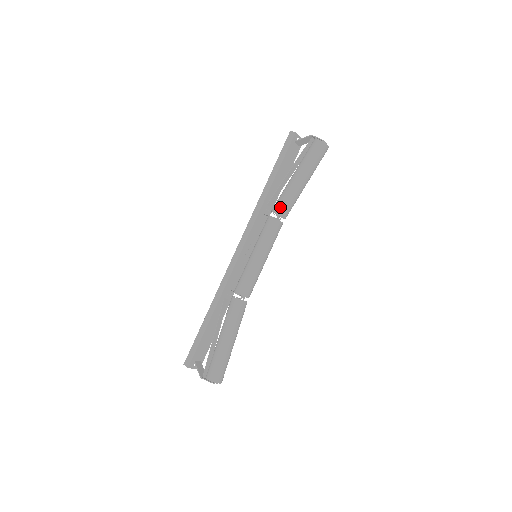
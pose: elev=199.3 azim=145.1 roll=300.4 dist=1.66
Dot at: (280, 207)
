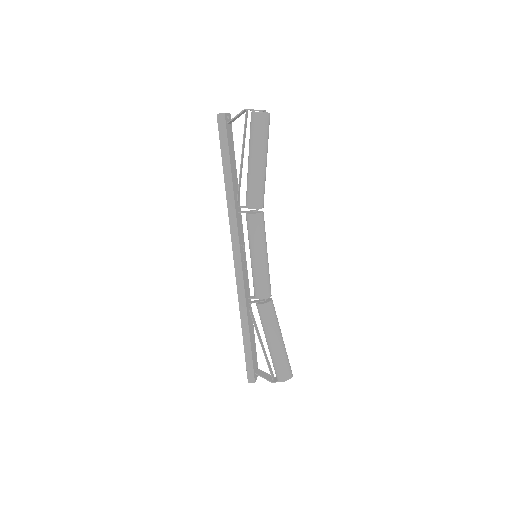
Dot at: (256, 200)
